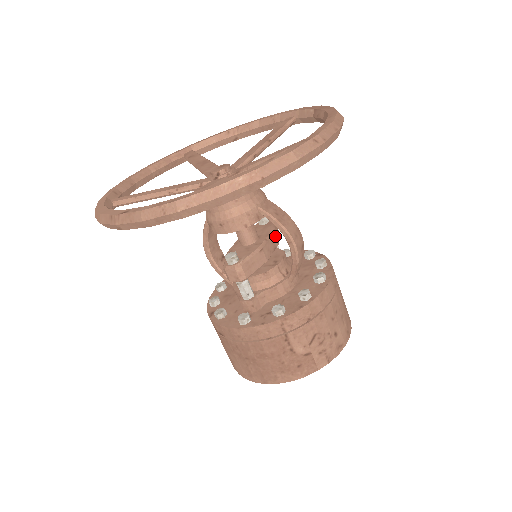
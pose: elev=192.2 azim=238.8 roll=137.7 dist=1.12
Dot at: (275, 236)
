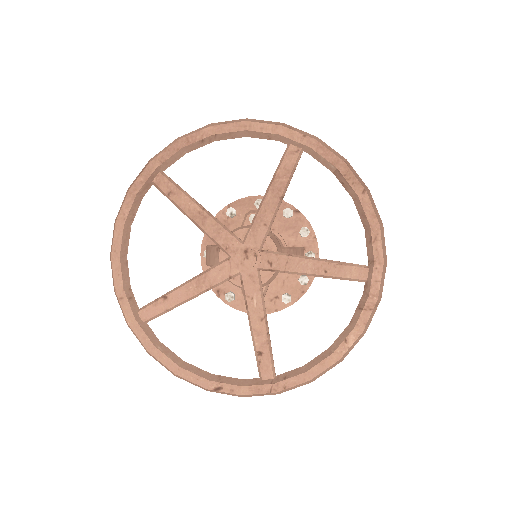
Dot at: occluded
